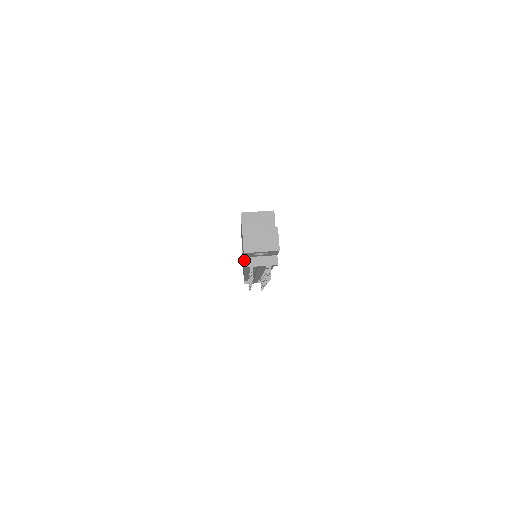
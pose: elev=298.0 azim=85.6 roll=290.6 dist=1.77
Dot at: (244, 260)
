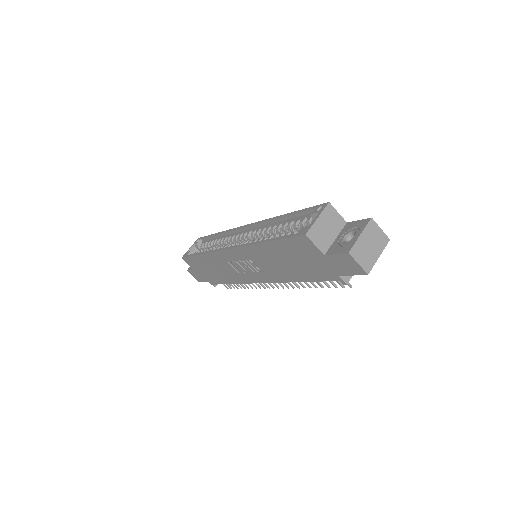
Dot at: (341, 278)
